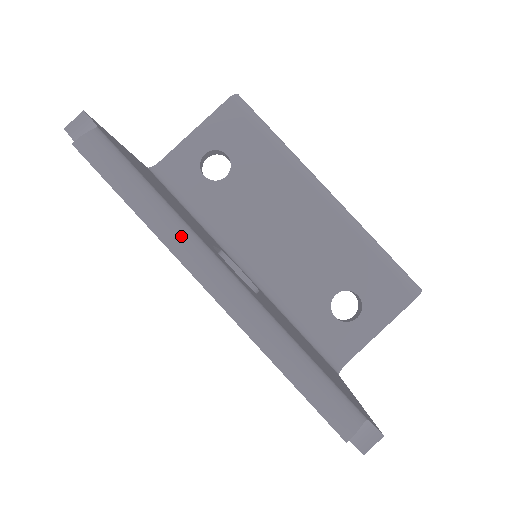
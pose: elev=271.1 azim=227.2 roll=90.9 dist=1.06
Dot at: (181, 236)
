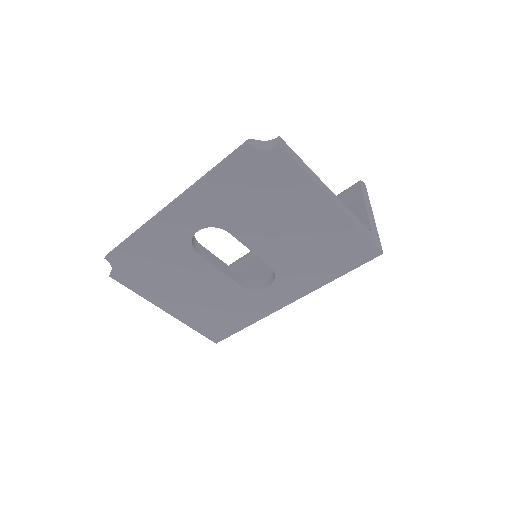
Dot at: occluded
